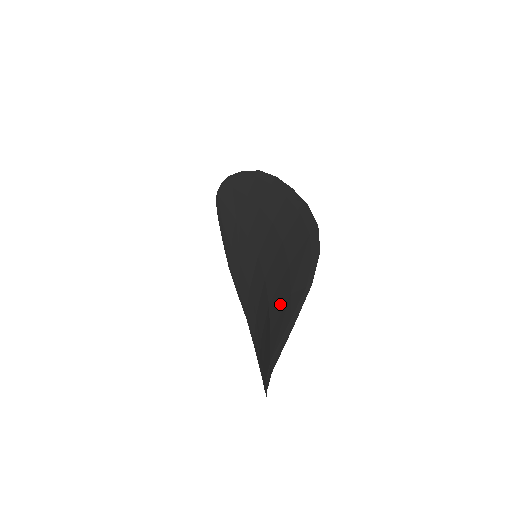
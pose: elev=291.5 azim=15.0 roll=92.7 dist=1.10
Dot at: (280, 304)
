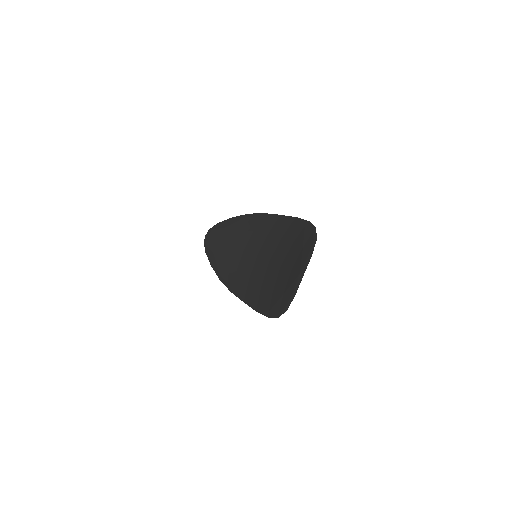
Dot at: (294, 257)
